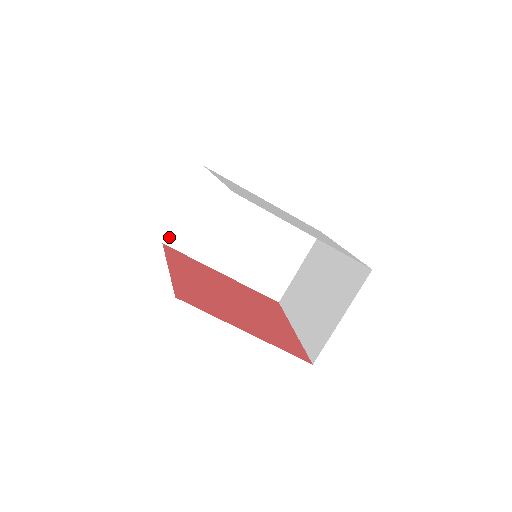
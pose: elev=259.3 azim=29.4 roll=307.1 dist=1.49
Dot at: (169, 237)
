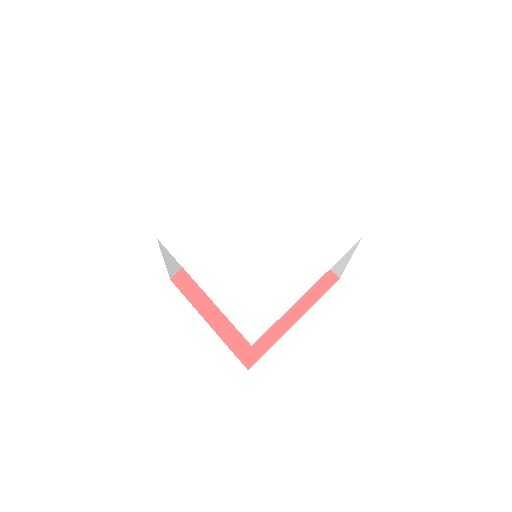
Dot at: occluded
